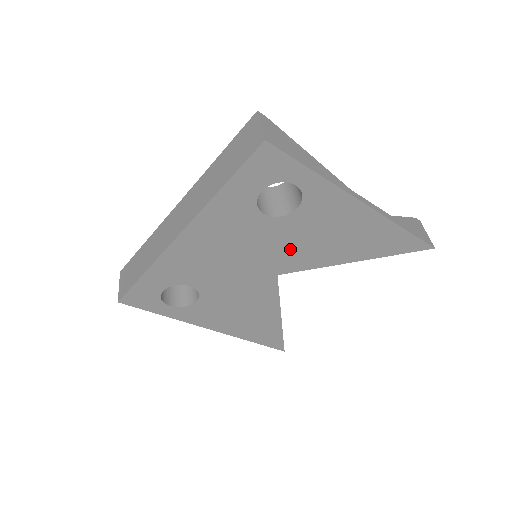
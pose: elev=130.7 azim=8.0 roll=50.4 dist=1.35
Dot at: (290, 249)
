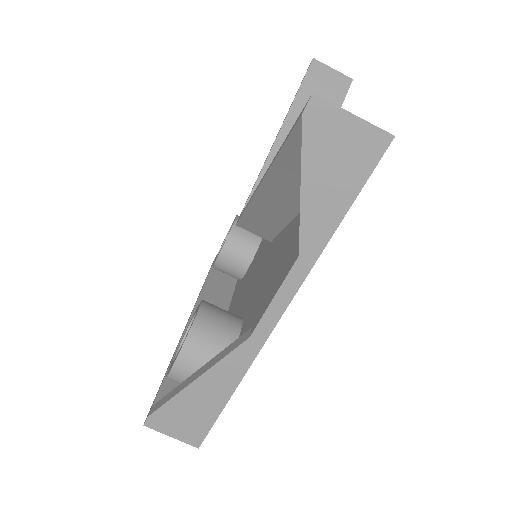
Dot at: occluded
